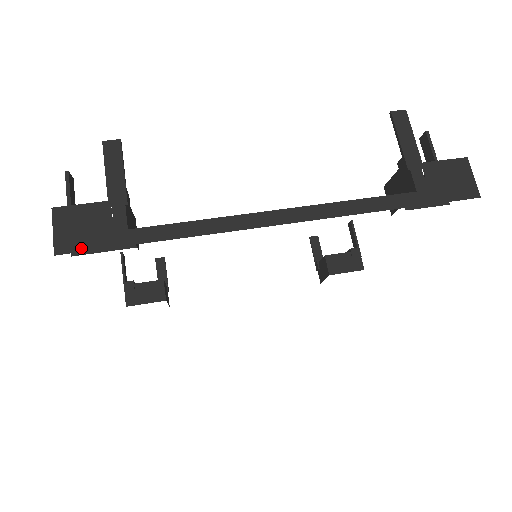
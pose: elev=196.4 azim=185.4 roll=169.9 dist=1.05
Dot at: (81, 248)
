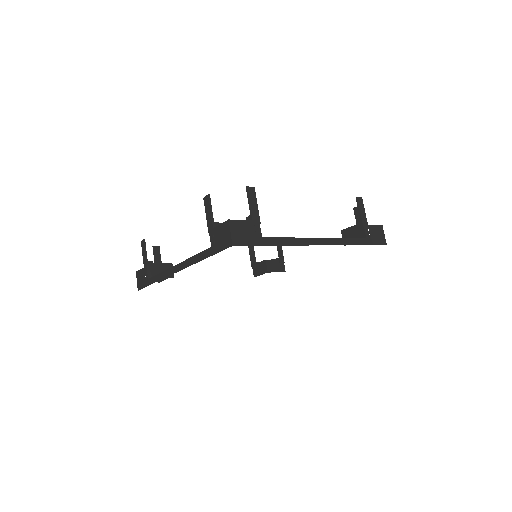
Dot at: (244, 244)
